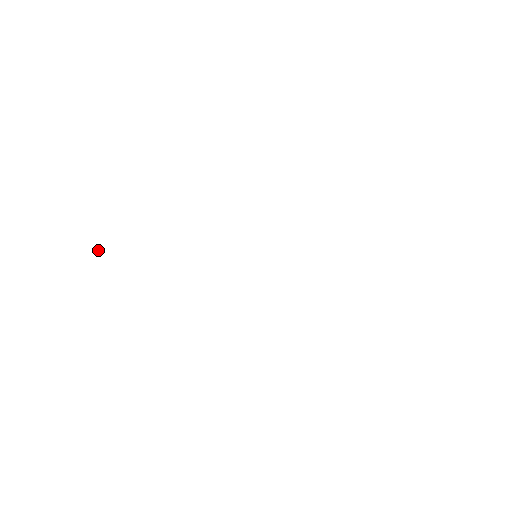
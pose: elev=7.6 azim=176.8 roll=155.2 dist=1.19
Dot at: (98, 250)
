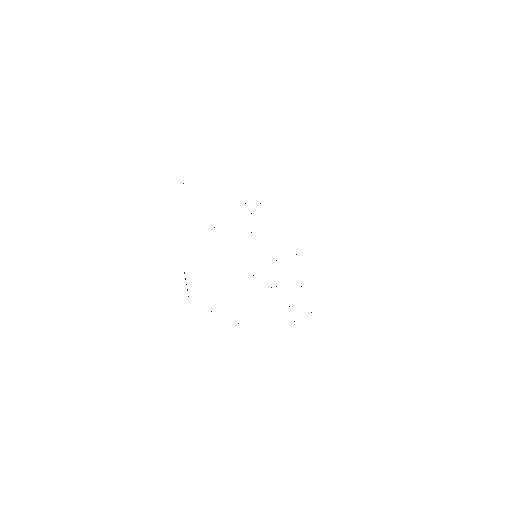
Dot at: occluded
